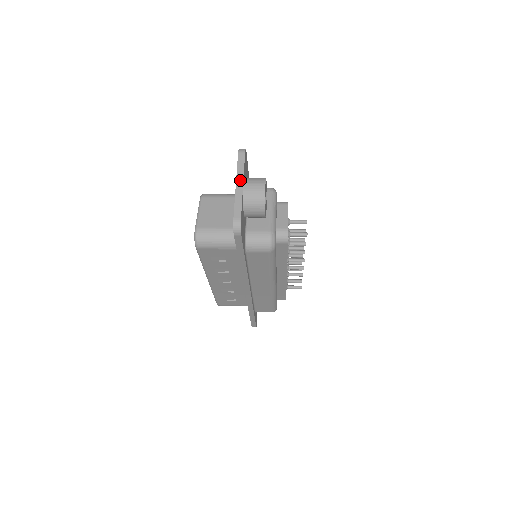
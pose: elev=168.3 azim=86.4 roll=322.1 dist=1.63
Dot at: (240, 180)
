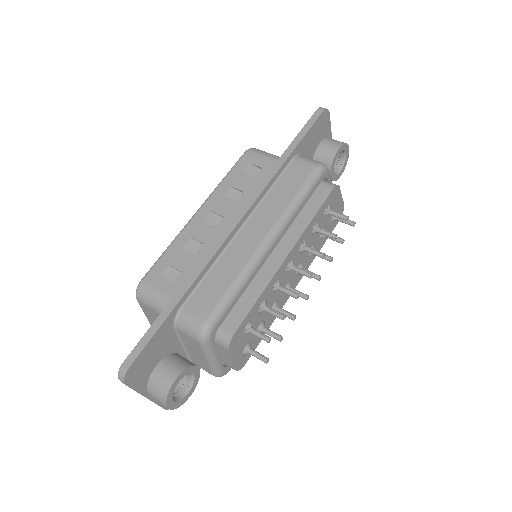
Dot at: (142, 395)
